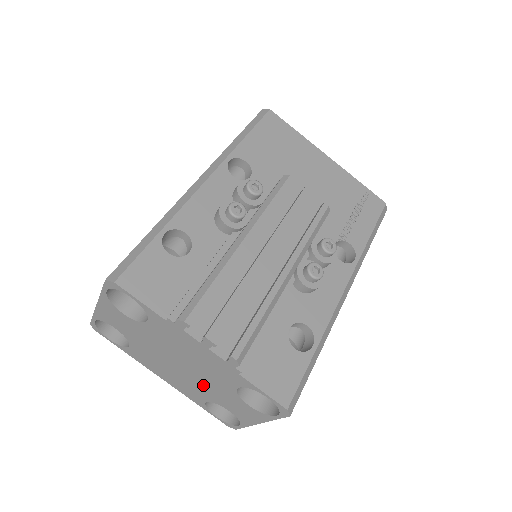
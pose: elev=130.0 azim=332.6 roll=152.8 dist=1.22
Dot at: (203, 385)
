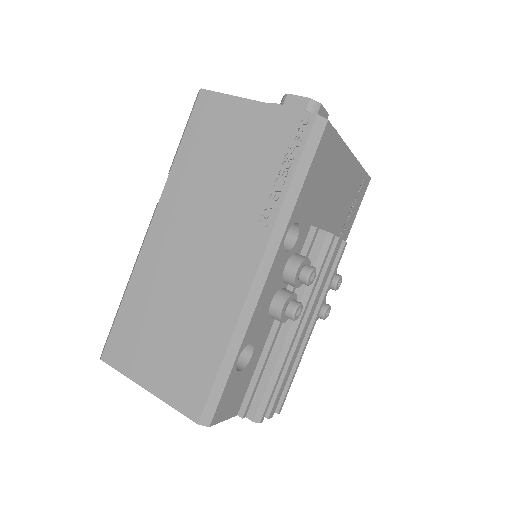
Dot at: occluded
